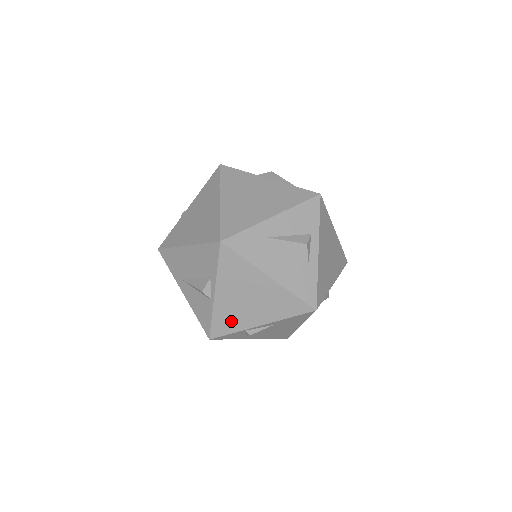
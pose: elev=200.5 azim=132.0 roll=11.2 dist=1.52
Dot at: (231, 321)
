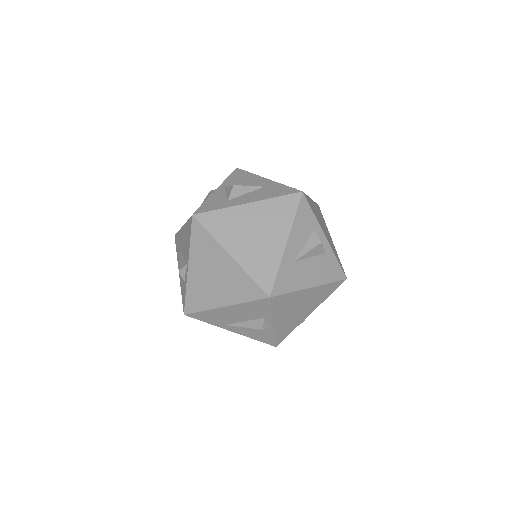
Dot at: (289, 328)
